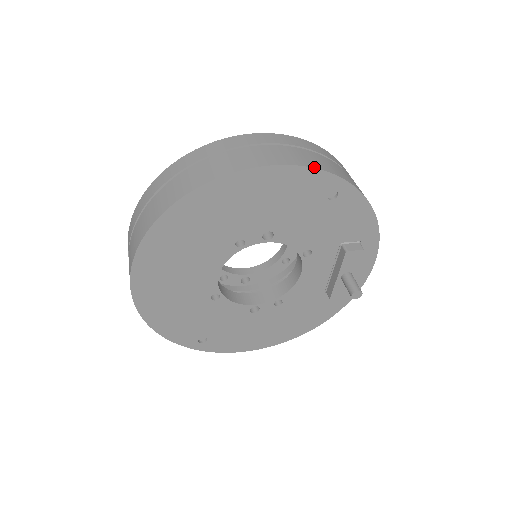
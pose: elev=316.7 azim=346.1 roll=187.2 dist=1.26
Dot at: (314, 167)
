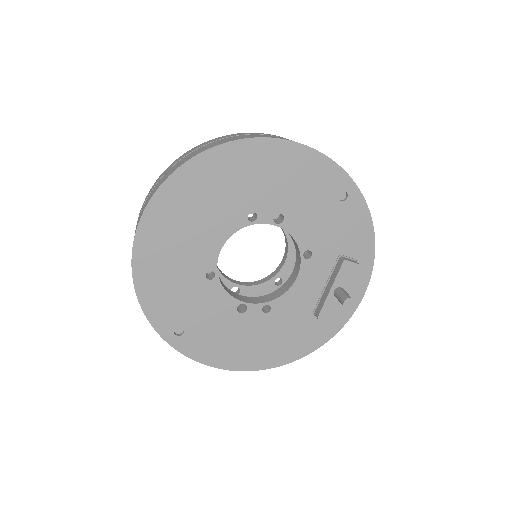
Dot at: (333, 161)
